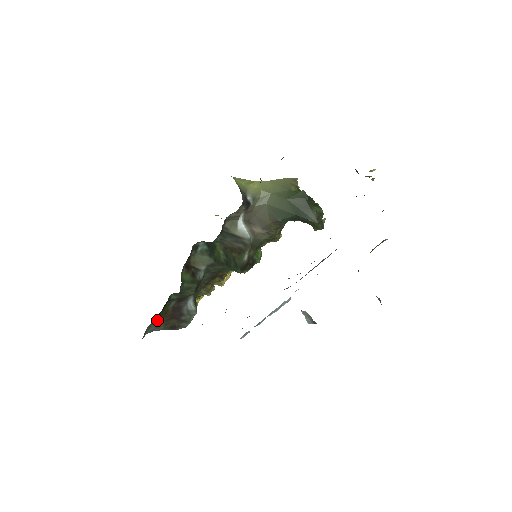
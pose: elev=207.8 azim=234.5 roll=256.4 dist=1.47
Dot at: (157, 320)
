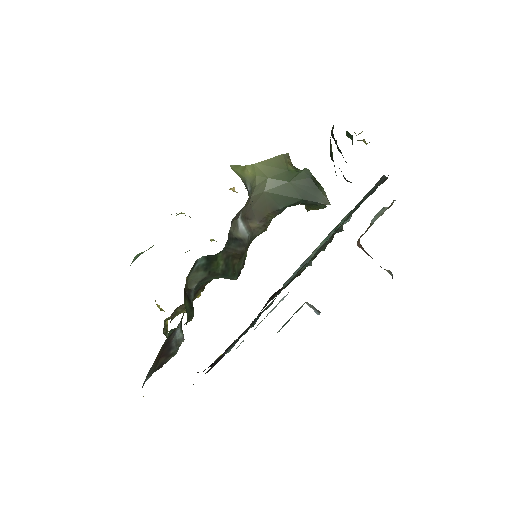
Dot at: (150, 368)
